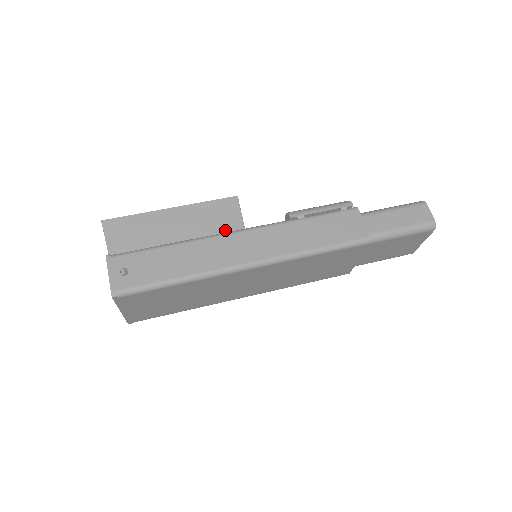
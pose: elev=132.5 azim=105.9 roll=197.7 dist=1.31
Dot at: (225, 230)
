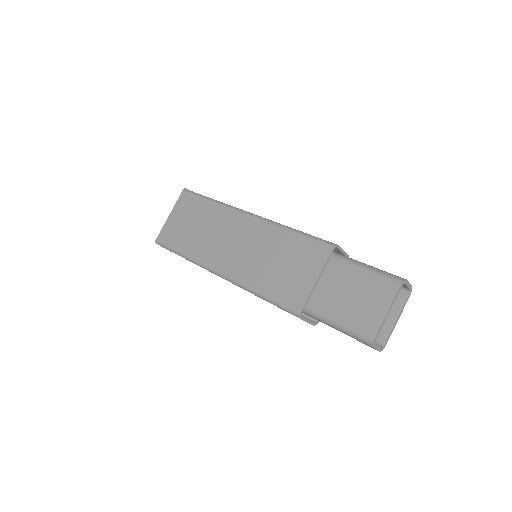
Dot at: occluded
